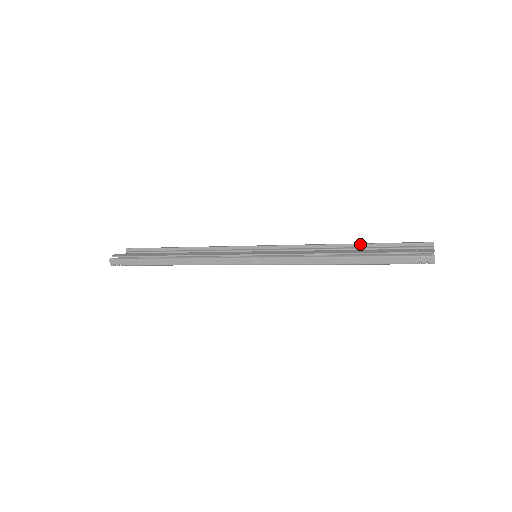
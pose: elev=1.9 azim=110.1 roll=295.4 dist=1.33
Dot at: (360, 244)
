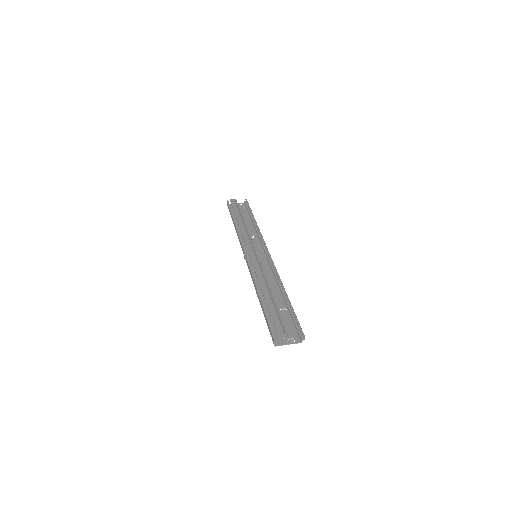
Dot at: (287, 298)
